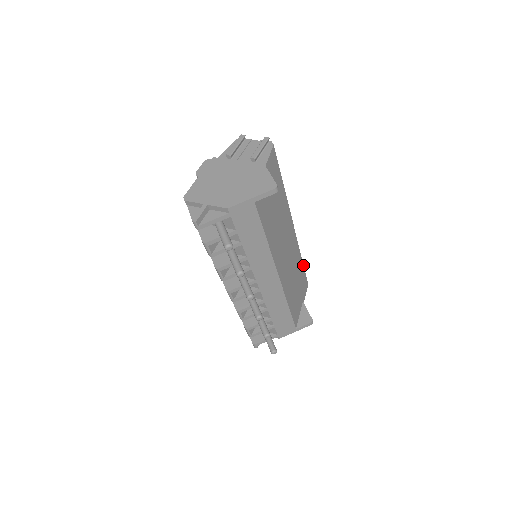
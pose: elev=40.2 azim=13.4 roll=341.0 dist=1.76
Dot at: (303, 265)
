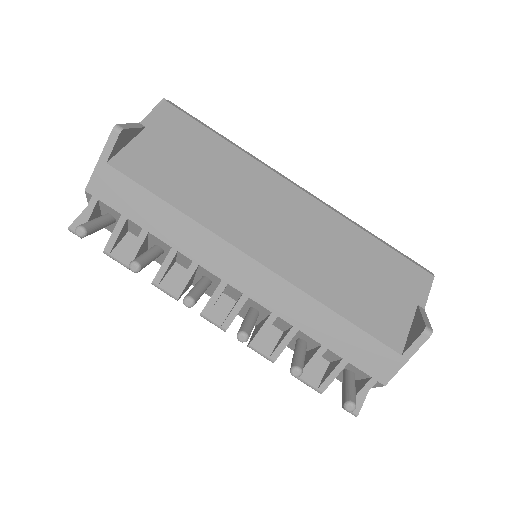
Dot at: (385, 245)
